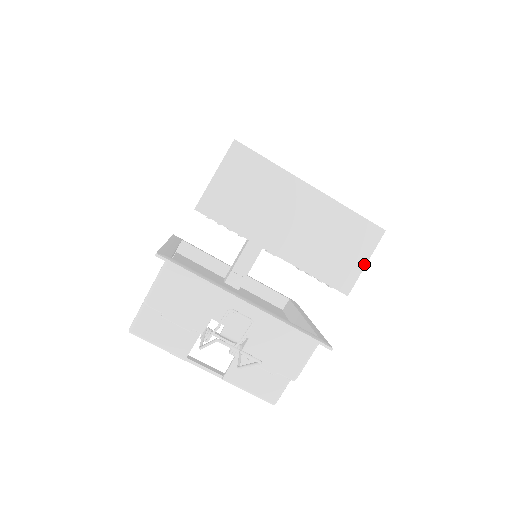
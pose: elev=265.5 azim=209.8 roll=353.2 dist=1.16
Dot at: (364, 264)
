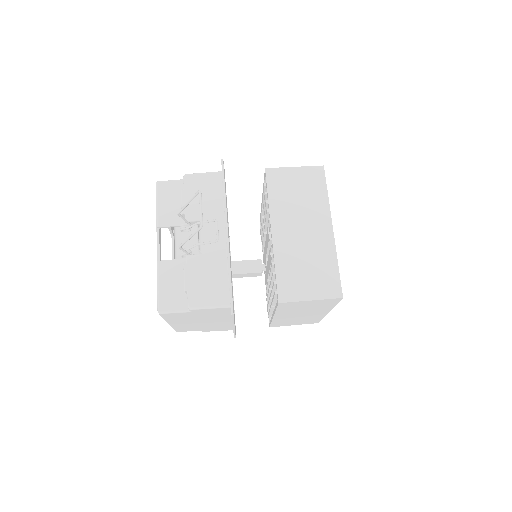
Dot at: (309, 299)
